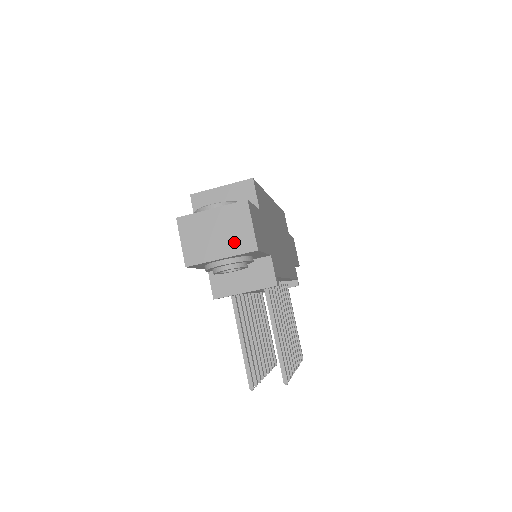
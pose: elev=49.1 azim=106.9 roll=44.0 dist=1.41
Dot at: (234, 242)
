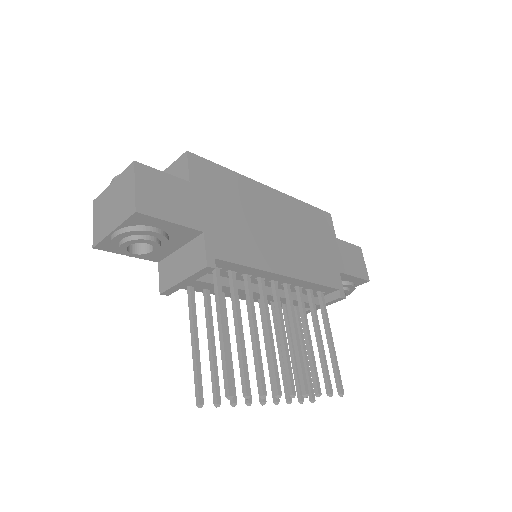
Dot at: (122, 210)
